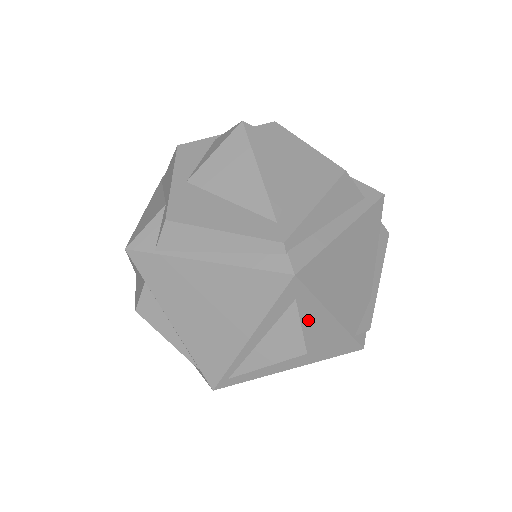
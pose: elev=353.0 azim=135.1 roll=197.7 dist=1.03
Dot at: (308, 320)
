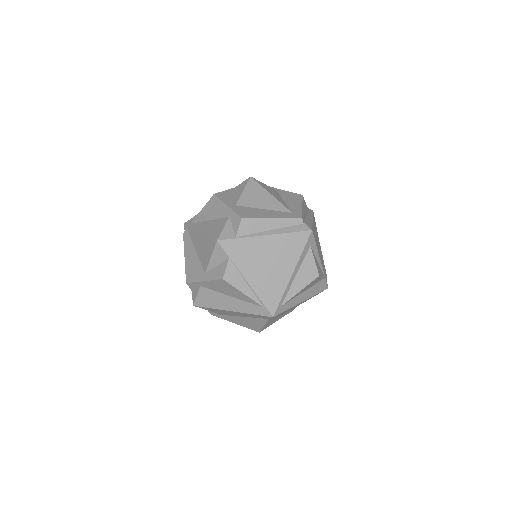
Dot at: (315, 259)
